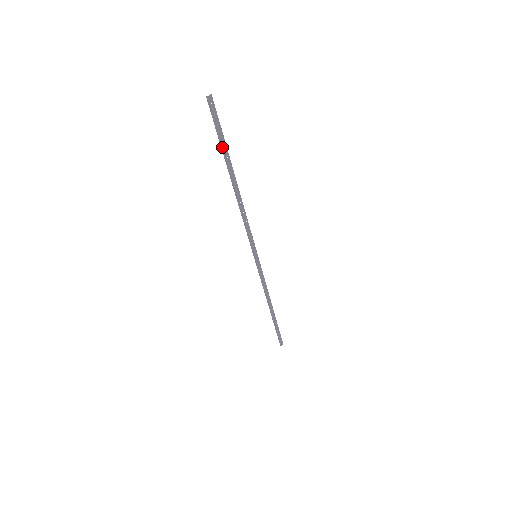
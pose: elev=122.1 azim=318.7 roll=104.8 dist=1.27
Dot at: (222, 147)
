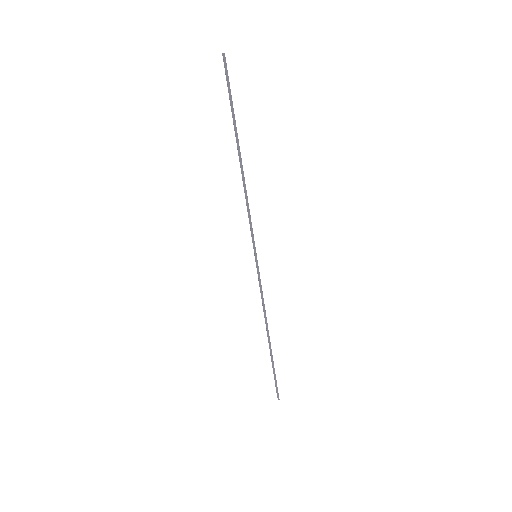
Dot at: (233, 111)
